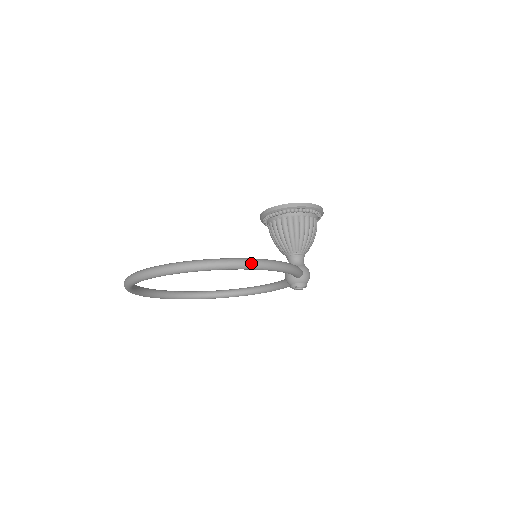
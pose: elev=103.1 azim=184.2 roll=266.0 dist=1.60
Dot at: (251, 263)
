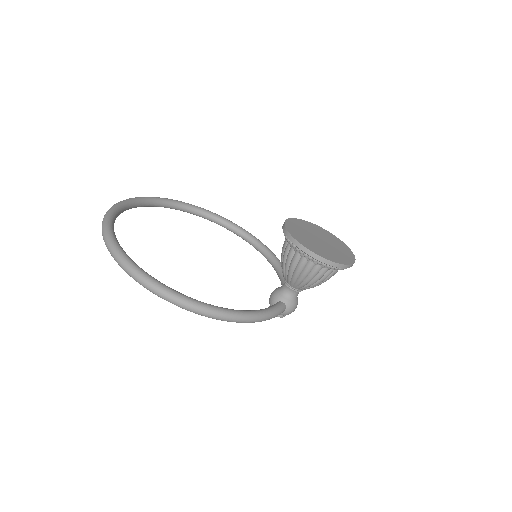
Dot at: (210, 315)
